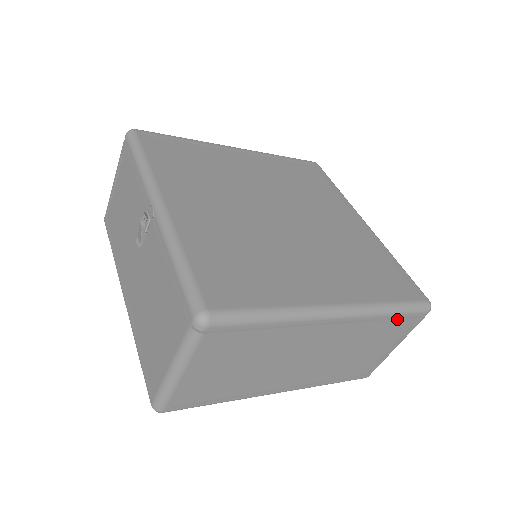
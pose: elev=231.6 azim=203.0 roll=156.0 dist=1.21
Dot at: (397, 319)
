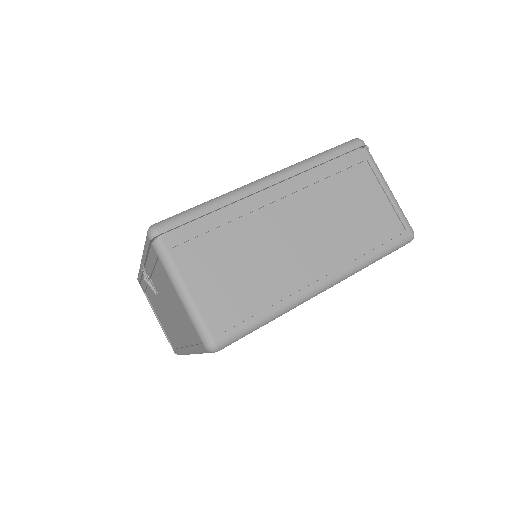
Dot at: (336, 160)
